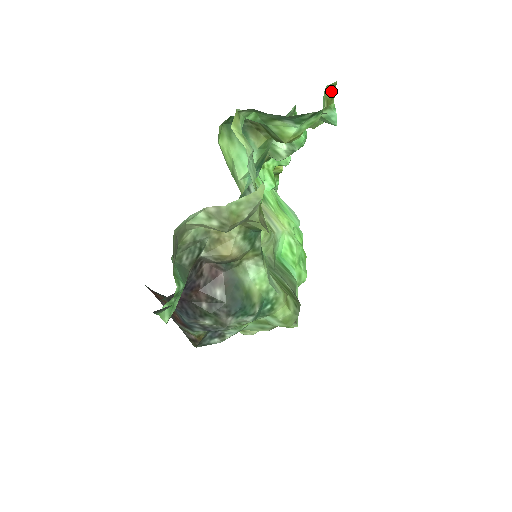
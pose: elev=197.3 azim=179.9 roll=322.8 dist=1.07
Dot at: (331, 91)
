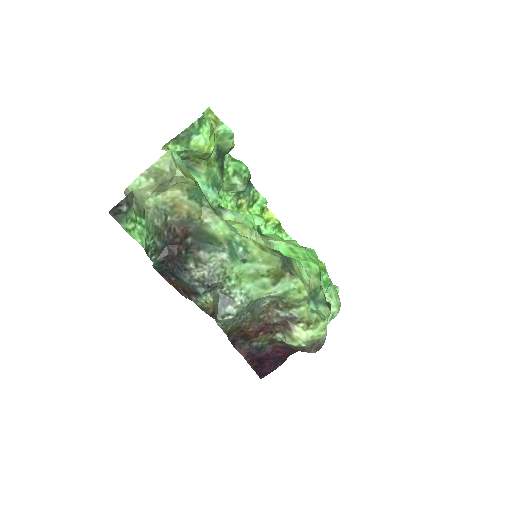
Dot at: (212, 114)
